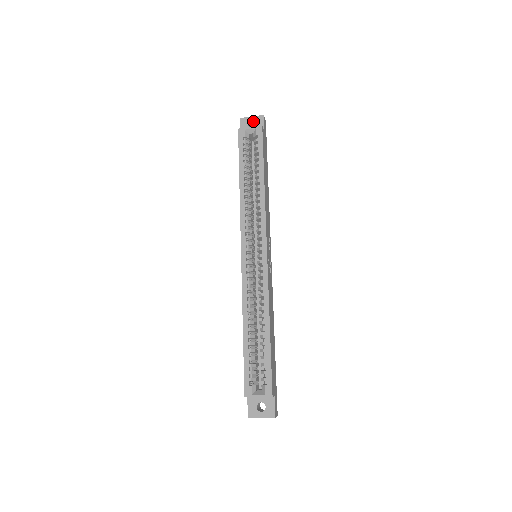
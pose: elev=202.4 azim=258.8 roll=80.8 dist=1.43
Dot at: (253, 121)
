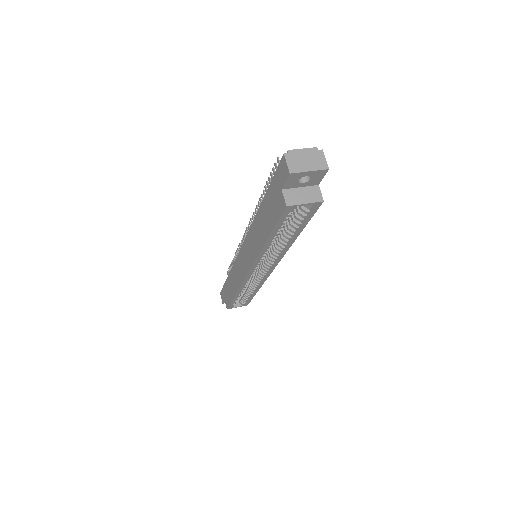
Dot at: (308, 175)
